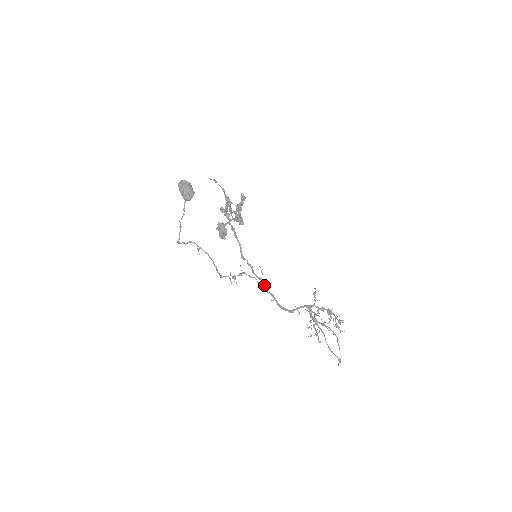
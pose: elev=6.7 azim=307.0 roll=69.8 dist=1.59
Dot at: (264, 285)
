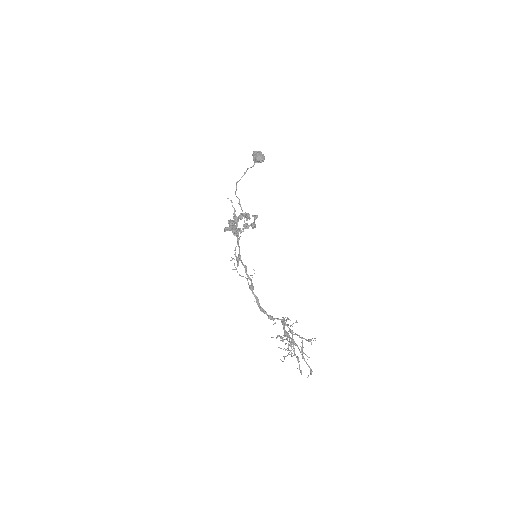
Dot at: occluded
